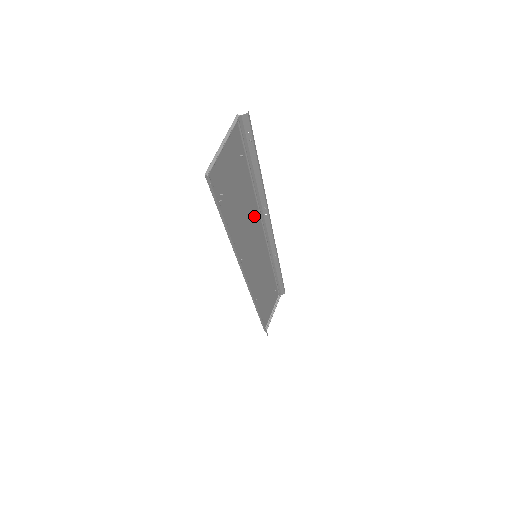
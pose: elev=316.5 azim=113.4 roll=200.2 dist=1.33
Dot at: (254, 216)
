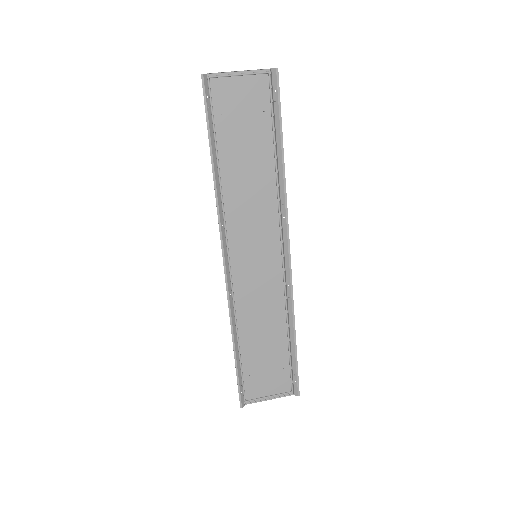
Dot at: (269, 204)
